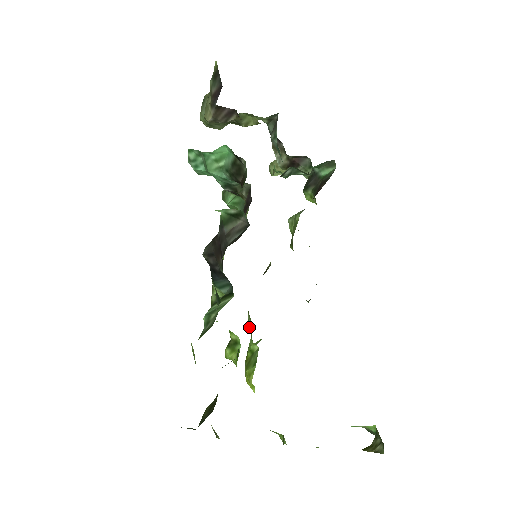
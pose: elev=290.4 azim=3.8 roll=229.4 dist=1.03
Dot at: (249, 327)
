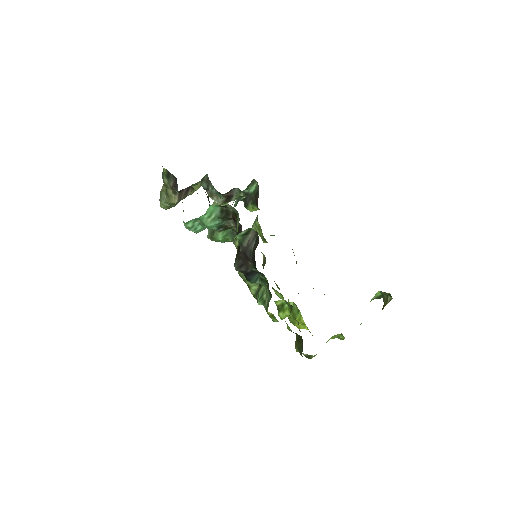
Dot at: (279, 297)
